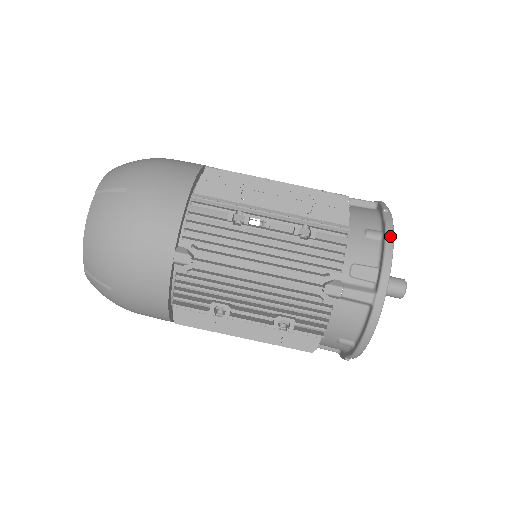
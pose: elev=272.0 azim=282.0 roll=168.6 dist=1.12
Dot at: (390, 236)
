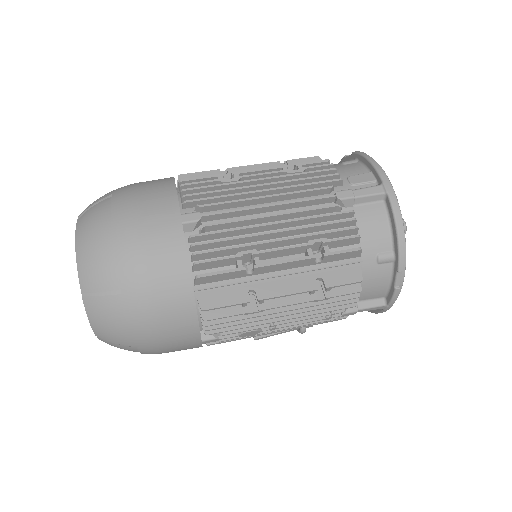
Dot at: occluded
